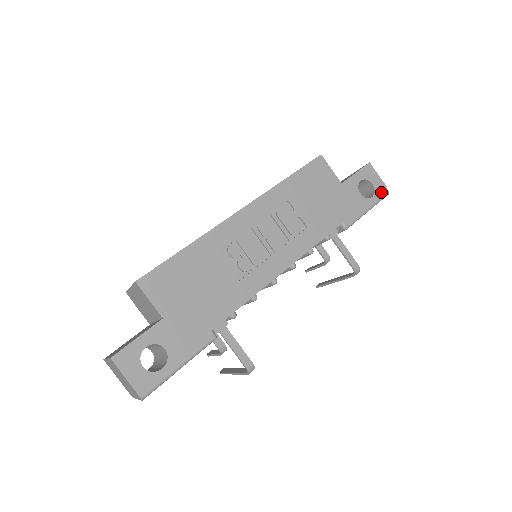
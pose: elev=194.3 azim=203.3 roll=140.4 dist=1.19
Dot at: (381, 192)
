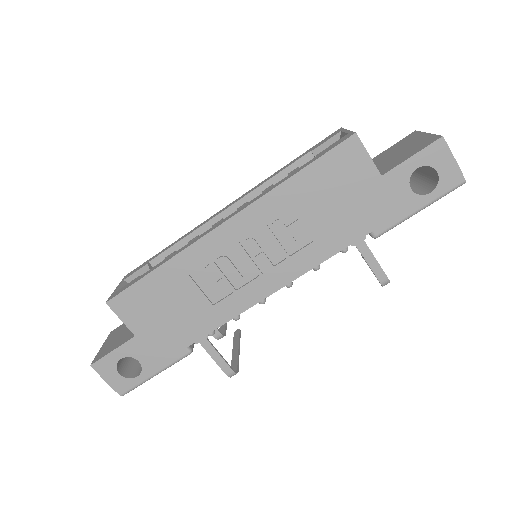
Dot at: (451, 182)
